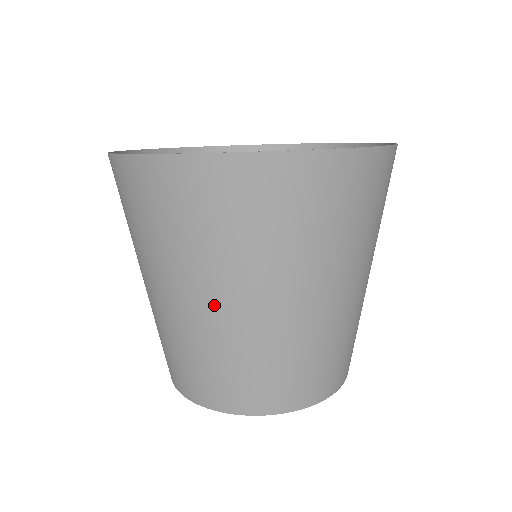
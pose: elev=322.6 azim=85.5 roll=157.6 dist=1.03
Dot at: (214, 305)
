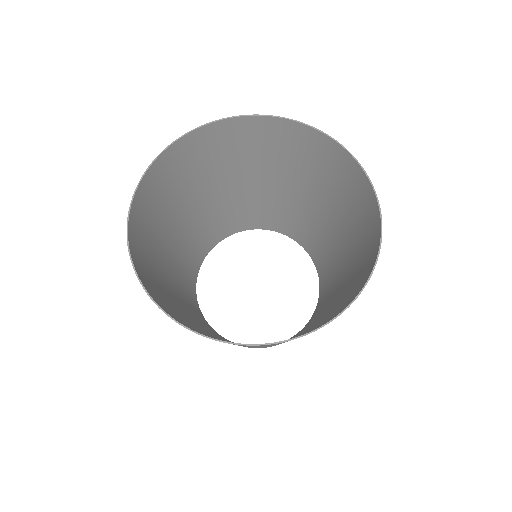
Dot at: occluded
